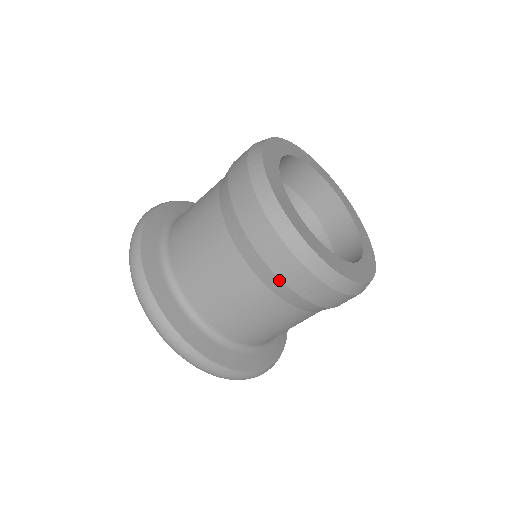
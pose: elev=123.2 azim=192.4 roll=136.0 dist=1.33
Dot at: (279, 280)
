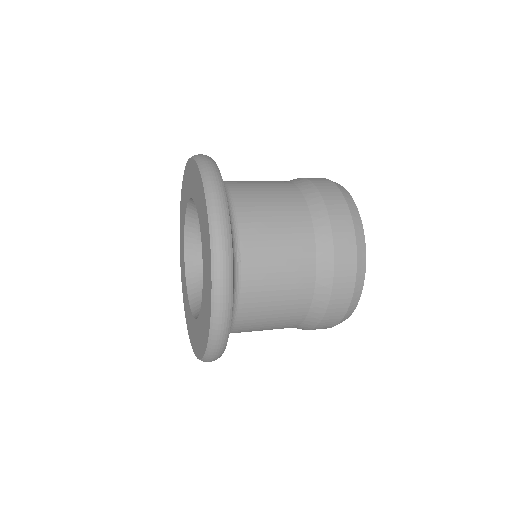
Dot at: (332, 245)
